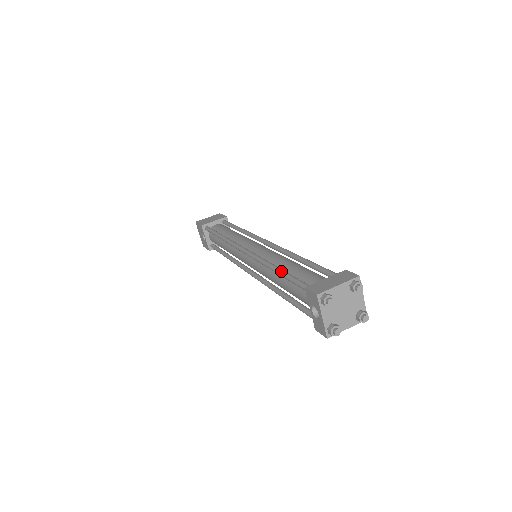
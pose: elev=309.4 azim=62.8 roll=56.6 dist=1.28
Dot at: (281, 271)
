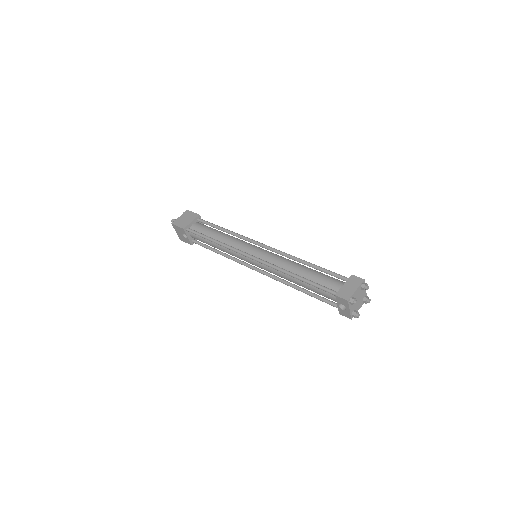
Dot at: (303, 279)
